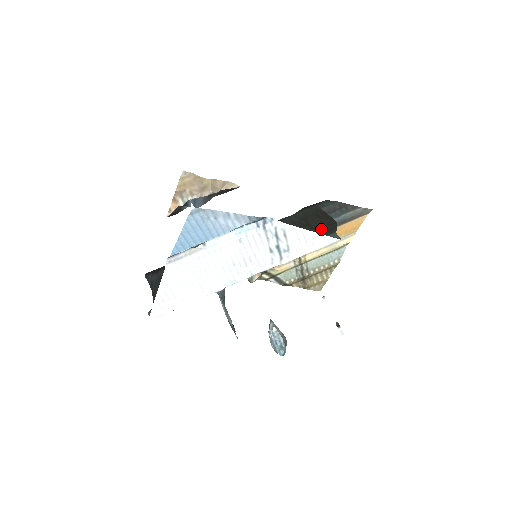
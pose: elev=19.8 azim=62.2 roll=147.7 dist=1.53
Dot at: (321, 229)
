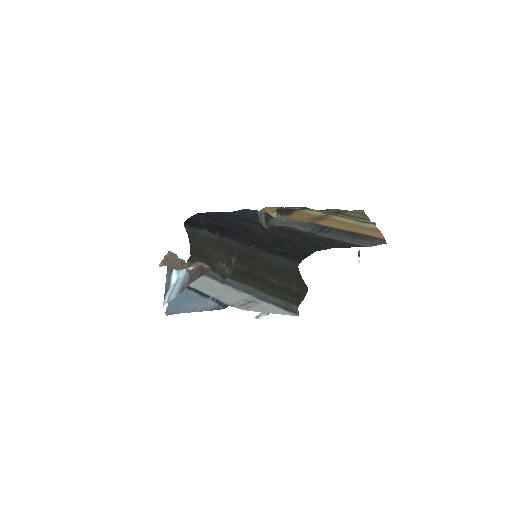
Dot at: (294, 288)
